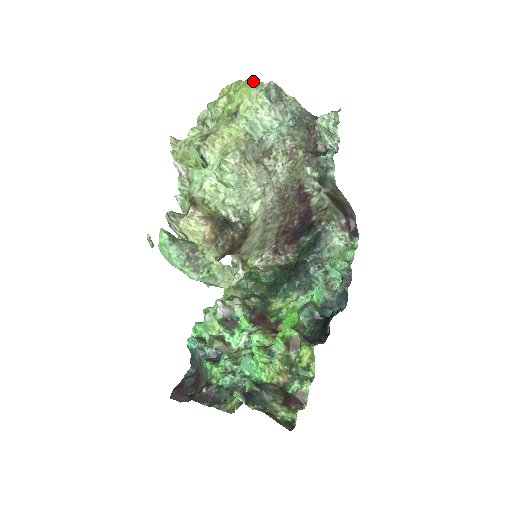
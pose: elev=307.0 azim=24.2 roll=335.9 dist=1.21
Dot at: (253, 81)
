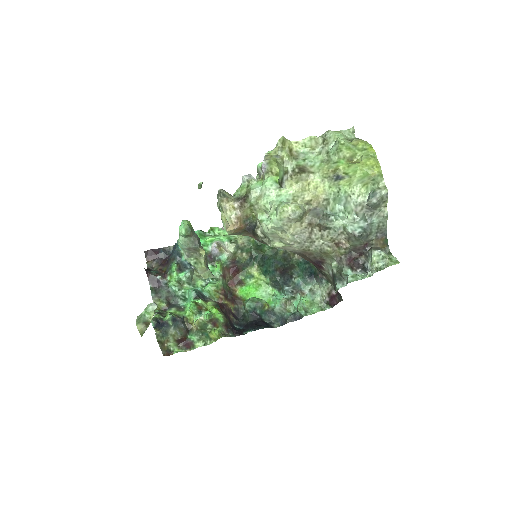
Dot at: (377, 172)
